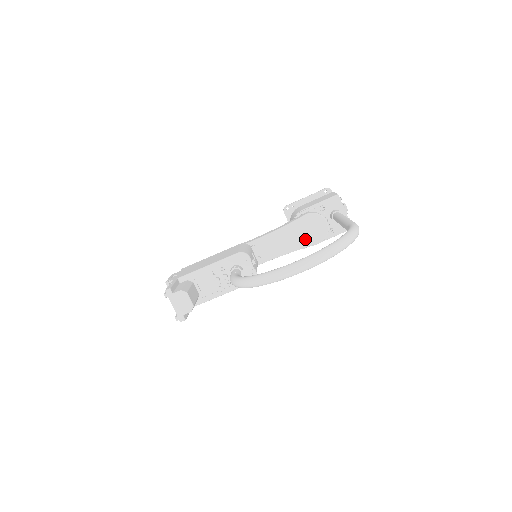
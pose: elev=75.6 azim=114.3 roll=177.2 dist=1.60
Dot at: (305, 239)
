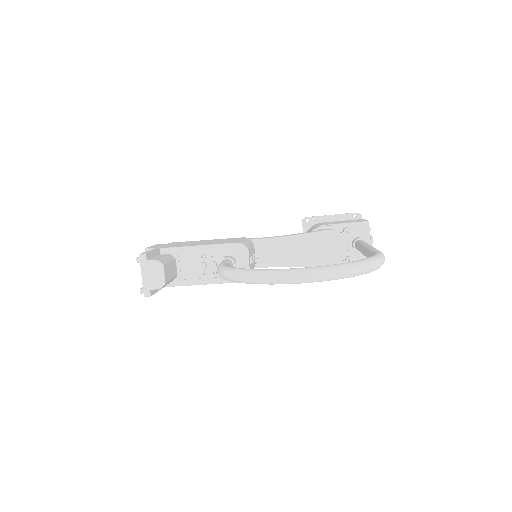
Dot at: (316, 257)
